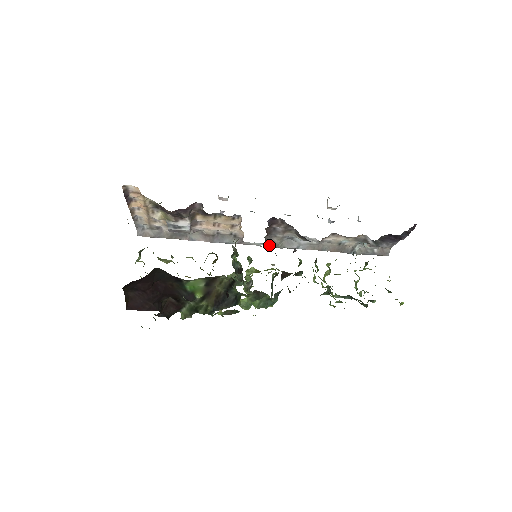
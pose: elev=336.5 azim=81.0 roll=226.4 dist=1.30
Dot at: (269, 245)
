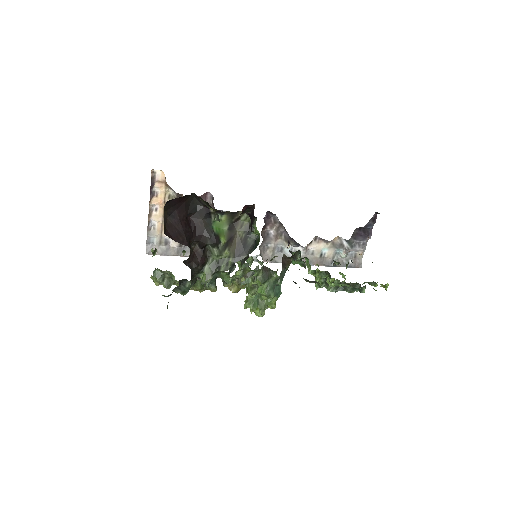
Dot at: (263, 260)
